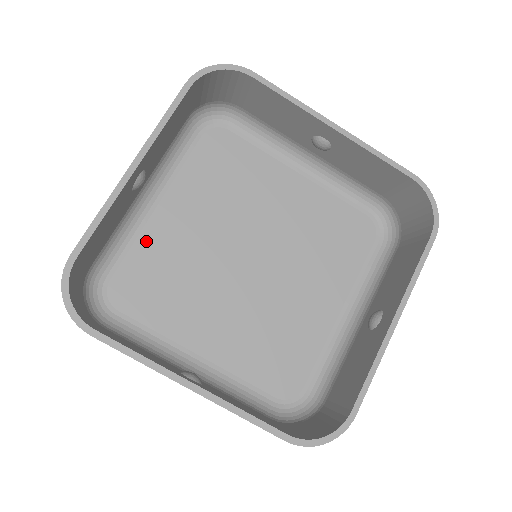
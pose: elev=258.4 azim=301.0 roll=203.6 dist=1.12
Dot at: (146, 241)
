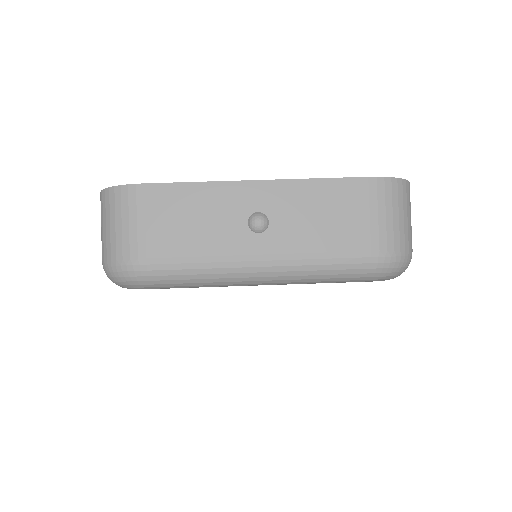
Dot at: occluded
